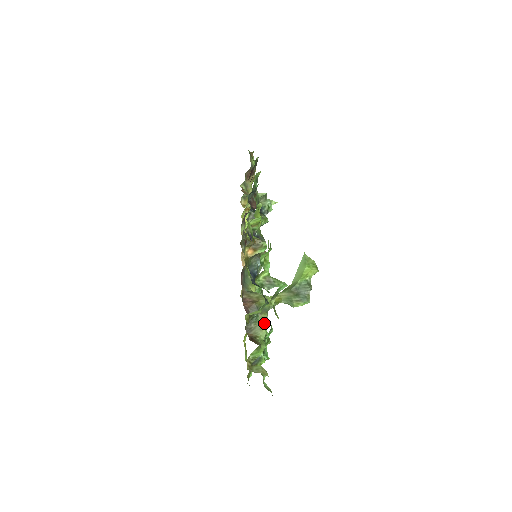
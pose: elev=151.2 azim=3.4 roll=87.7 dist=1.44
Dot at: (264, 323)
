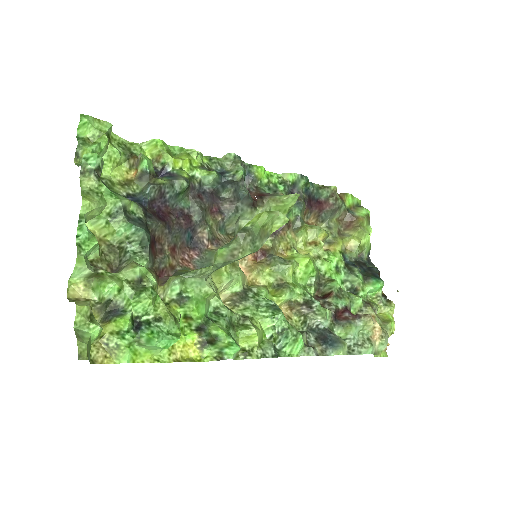
Dot at: (143, 266)
